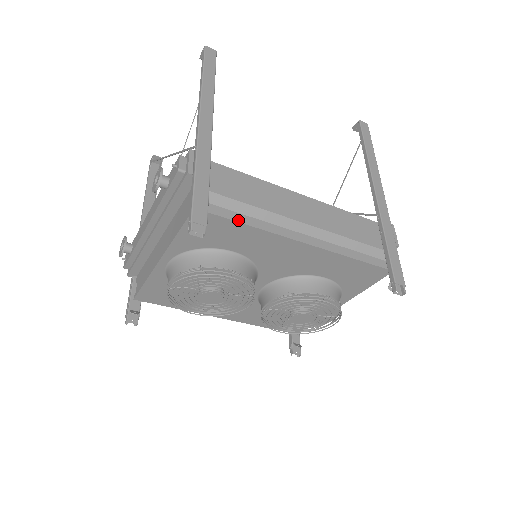
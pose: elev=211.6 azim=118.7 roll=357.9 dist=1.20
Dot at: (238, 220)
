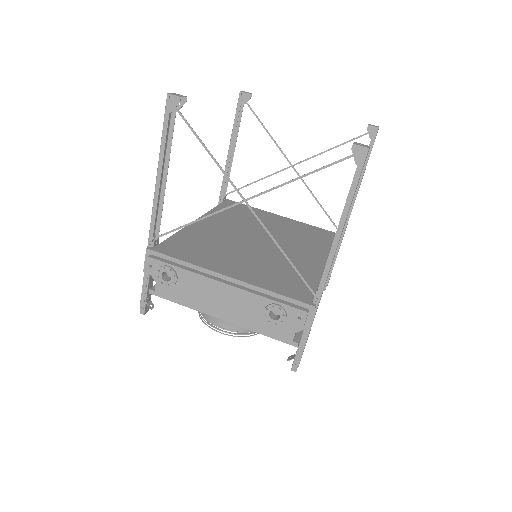
Dot at: occluded
